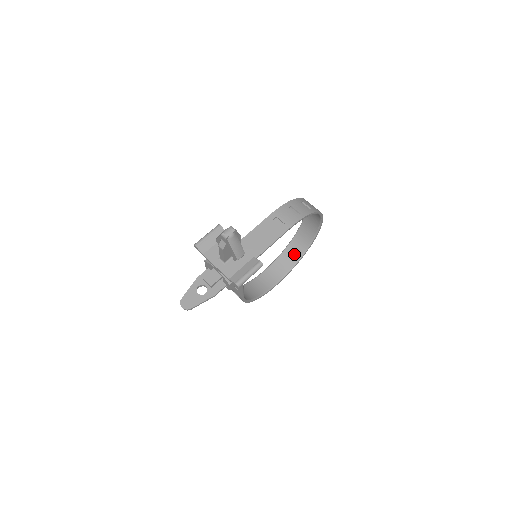
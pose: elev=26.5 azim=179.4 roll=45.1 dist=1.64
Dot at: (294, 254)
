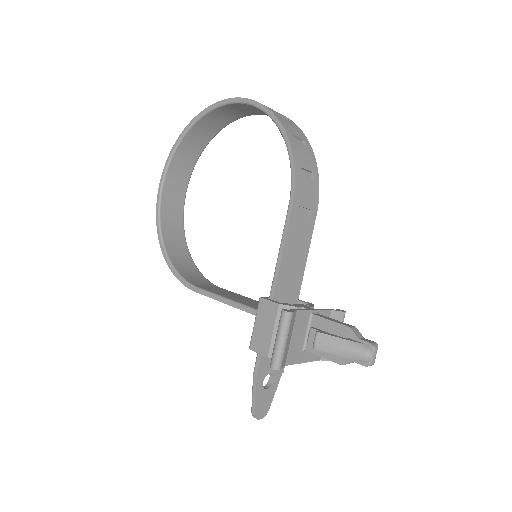
Dot at: (194, 148)
